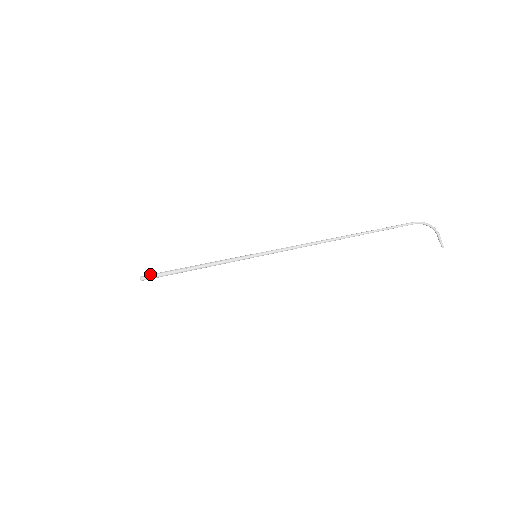
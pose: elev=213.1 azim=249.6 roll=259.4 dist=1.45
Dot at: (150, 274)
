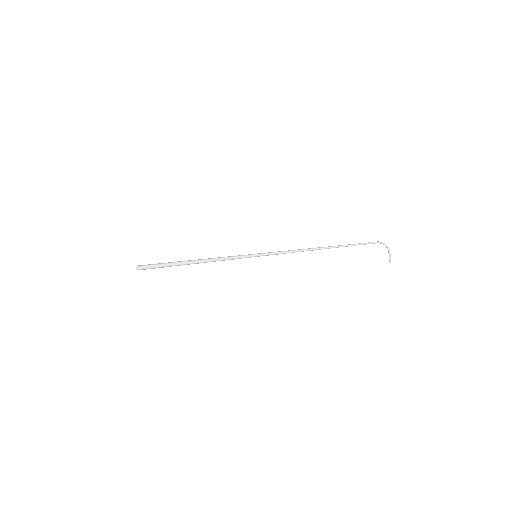
Dot at: (148, 265)
